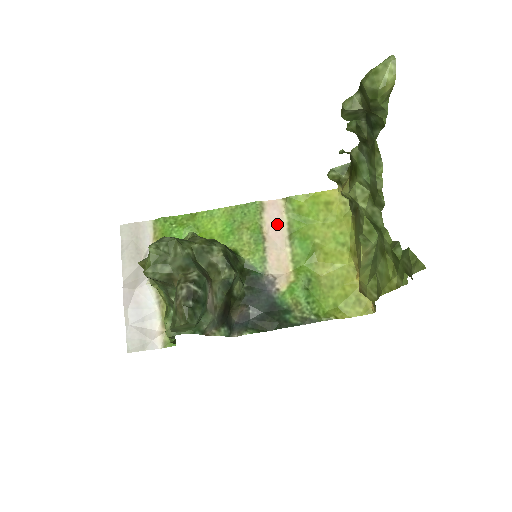
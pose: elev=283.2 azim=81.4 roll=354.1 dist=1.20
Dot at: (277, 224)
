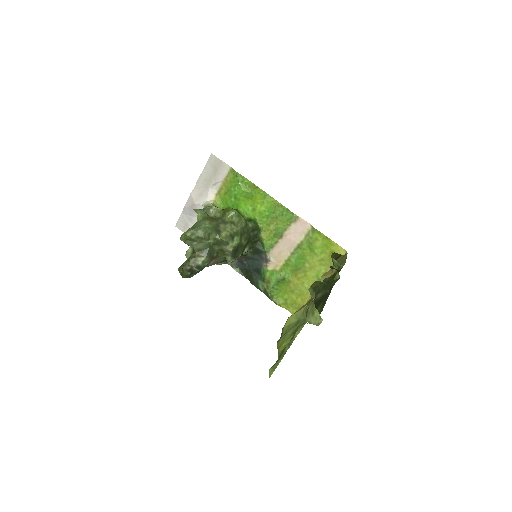
Dot at: (295, 236)
